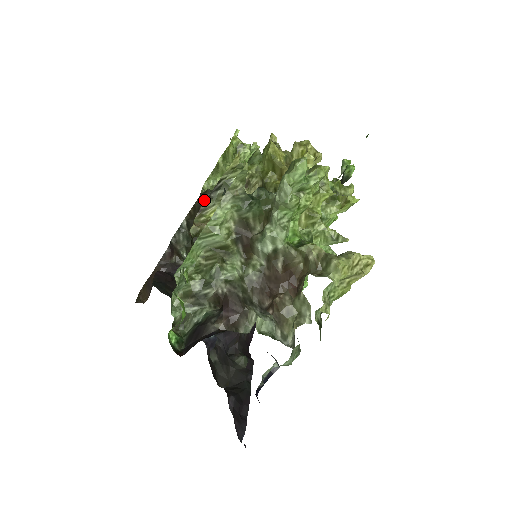
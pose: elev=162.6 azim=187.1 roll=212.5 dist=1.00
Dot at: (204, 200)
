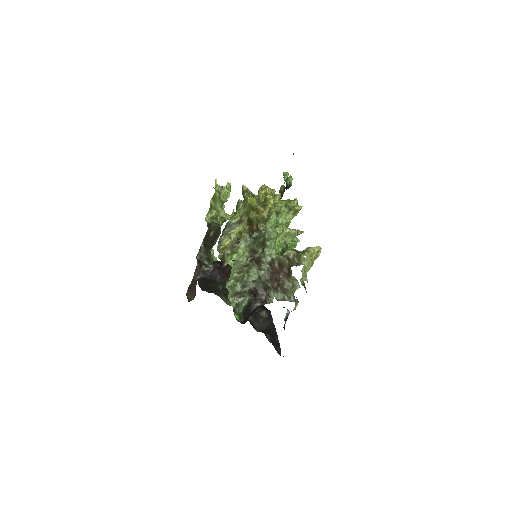
Dot at: (211, 230)
